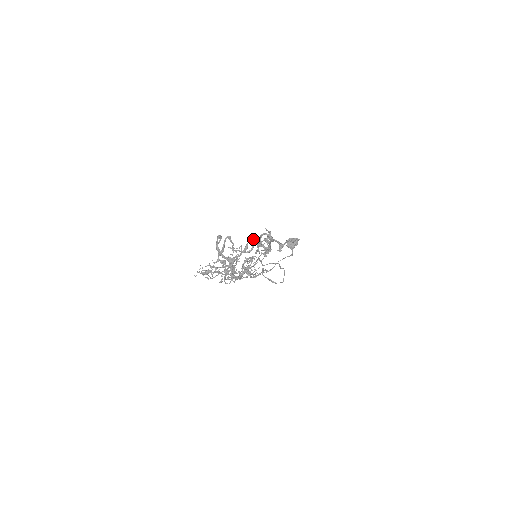
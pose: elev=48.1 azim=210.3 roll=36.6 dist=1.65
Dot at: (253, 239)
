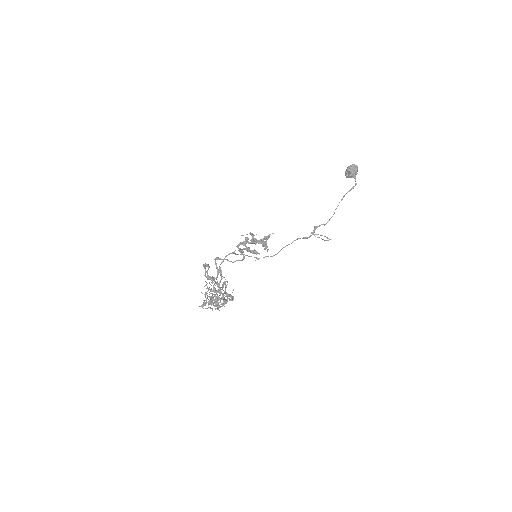
Dot at: (221, 263)
